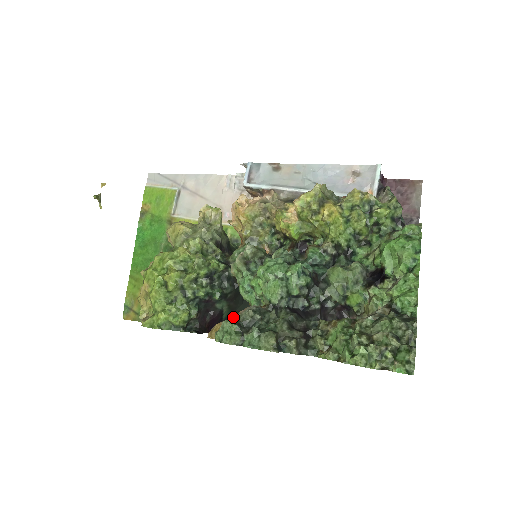
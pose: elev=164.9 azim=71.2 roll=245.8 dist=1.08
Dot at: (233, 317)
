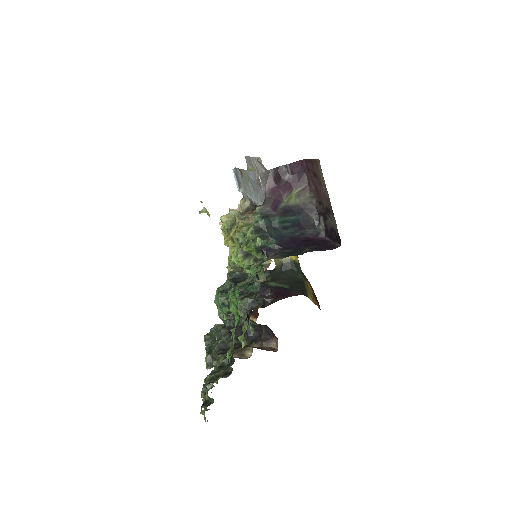
Dot at: occluded
